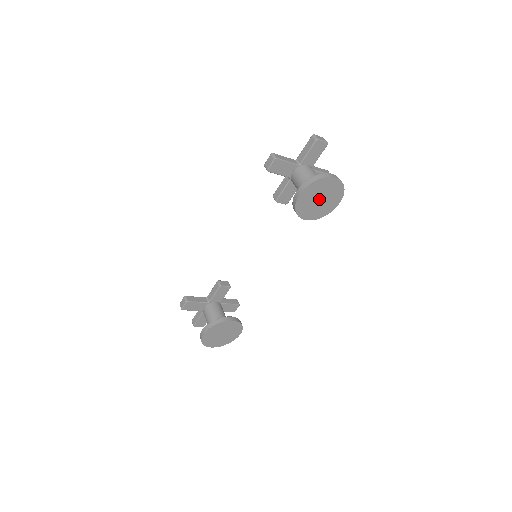
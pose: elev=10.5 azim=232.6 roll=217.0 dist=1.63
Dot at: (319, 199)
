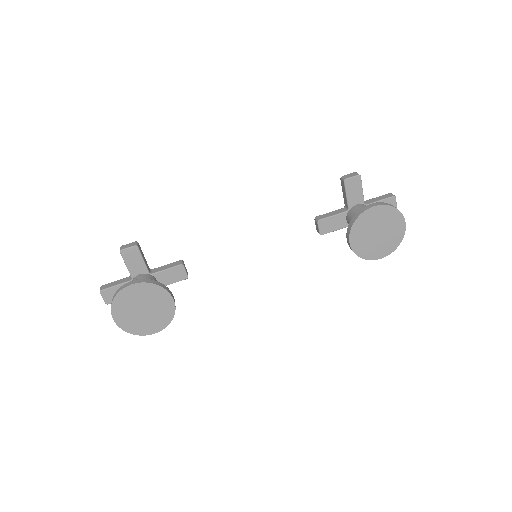
Dot at: (377, 232)
